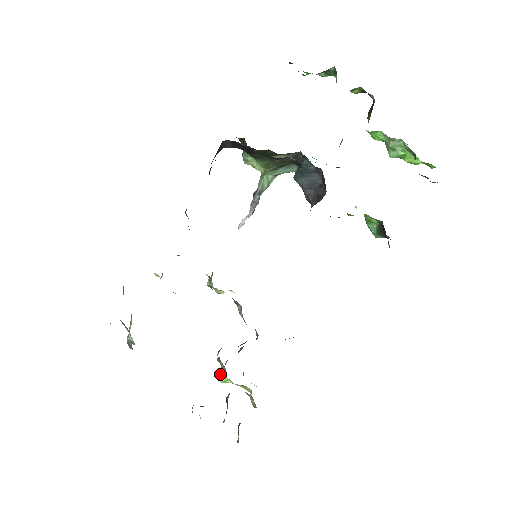
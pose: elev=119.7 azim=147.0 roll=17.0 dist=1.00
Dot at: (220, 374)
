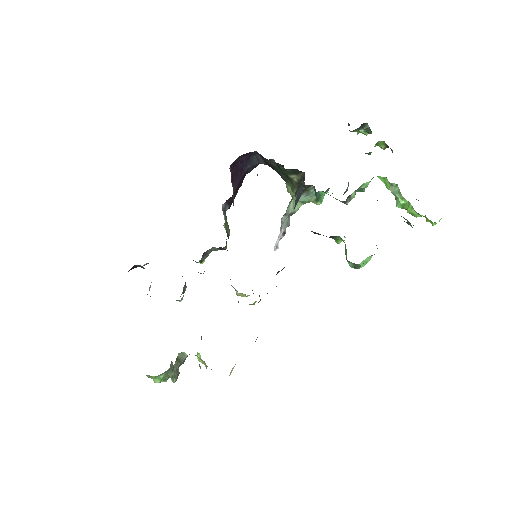
Dot at: occluded
